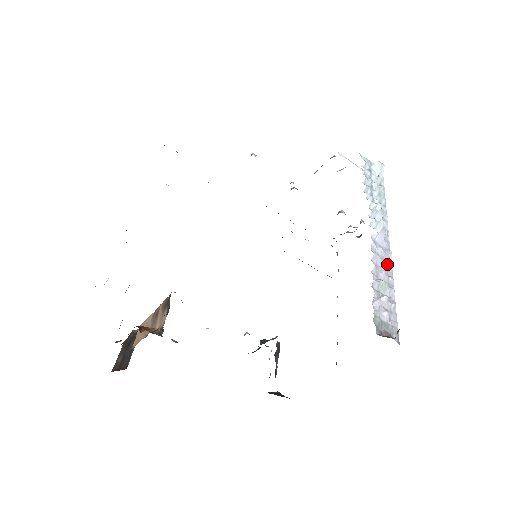
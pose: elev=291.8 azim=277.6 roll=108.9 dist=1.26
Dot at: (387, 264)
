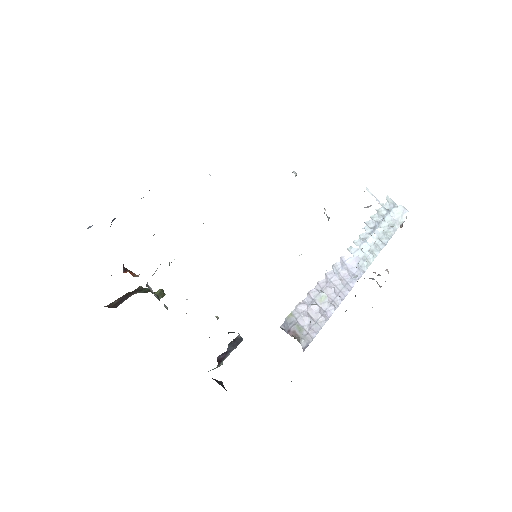
Dot at: (345, 286)
